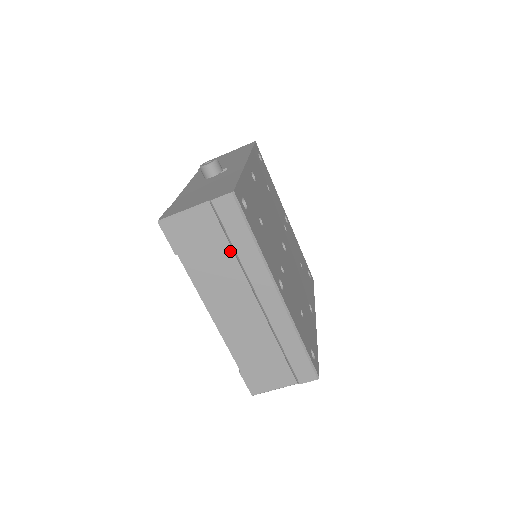
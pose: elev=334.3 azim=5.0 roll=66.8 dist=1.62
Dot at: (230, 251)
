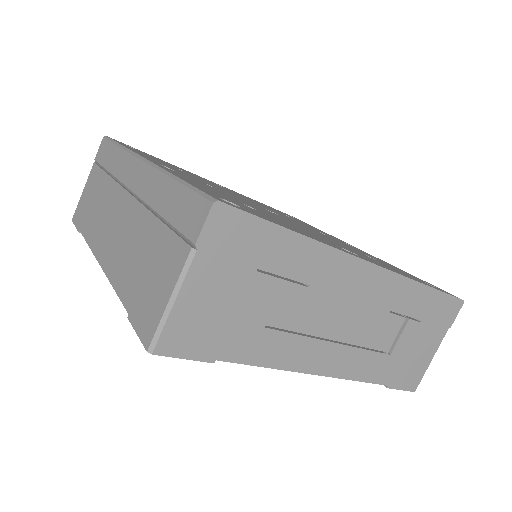
Dot at: (106, 177)
